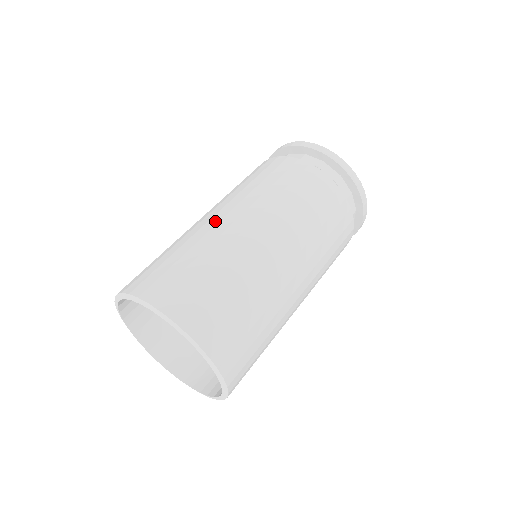
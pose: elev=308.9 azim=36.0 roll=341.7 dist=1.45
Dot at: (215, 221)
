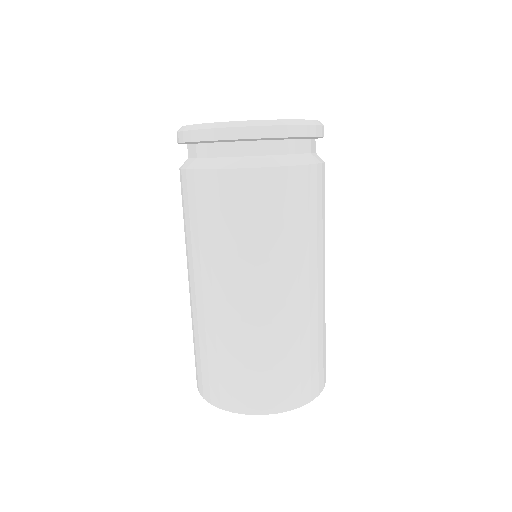
Dot at: (266, 308)
